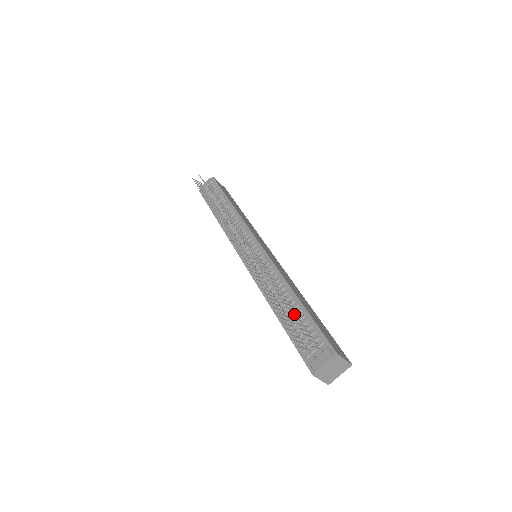
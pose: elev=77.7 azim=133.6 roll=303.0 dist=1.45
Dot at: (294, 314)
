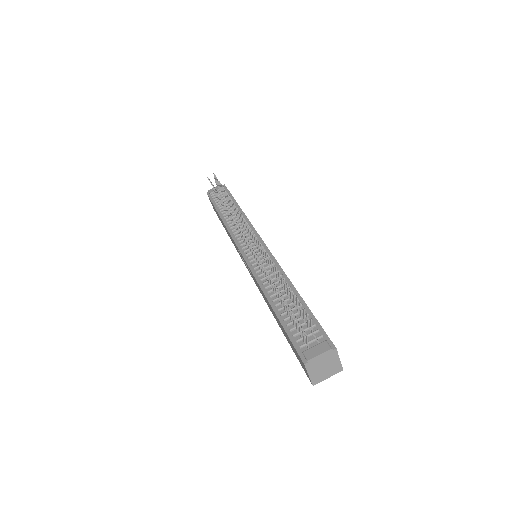
Dot at: occluded
